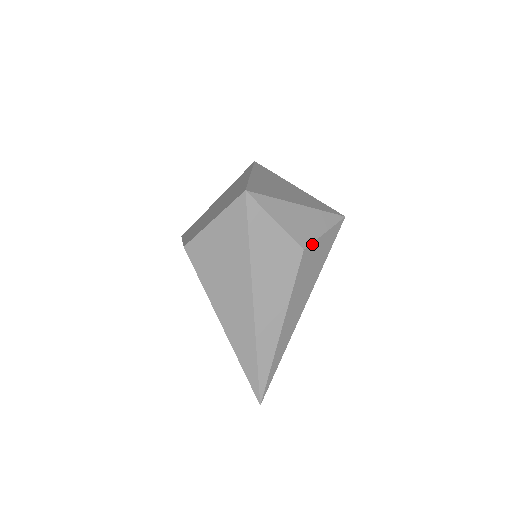
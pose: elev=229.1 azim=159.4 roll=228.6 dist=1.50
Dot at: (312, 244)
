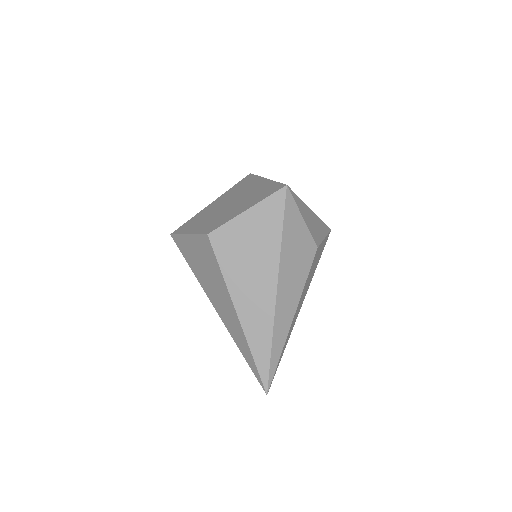
Dot at: (320, 245)
